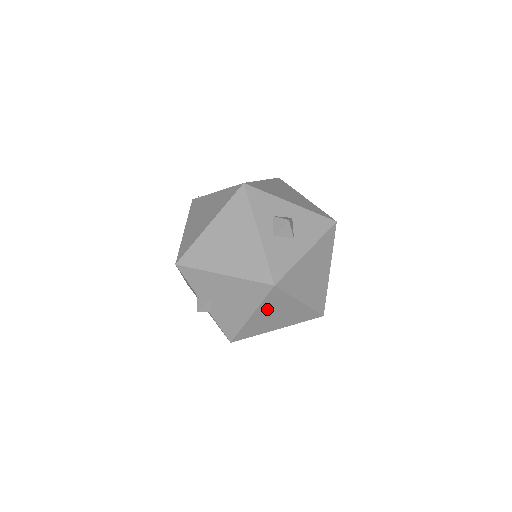
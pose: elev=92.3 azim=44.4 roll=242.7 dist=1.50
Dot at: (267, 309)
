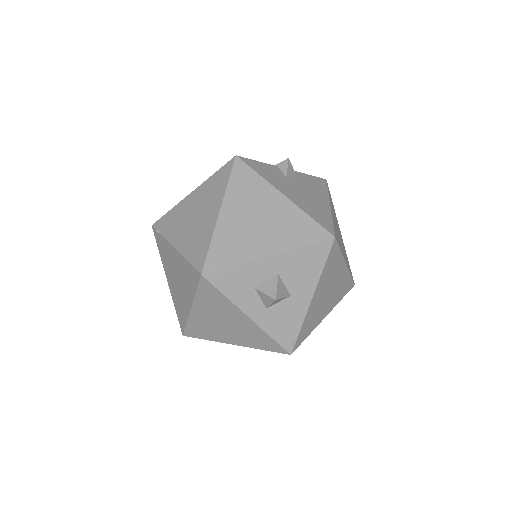
Dot at: occluded
